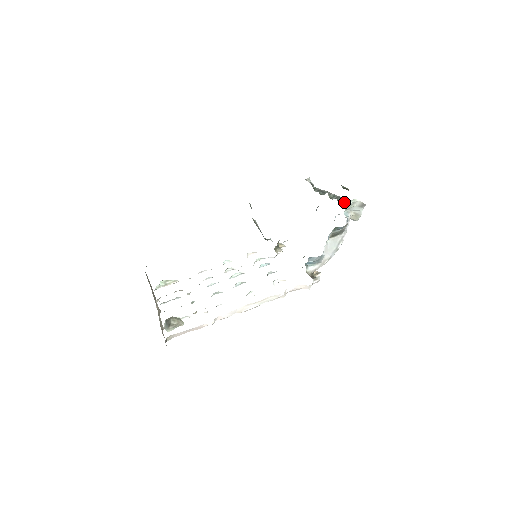
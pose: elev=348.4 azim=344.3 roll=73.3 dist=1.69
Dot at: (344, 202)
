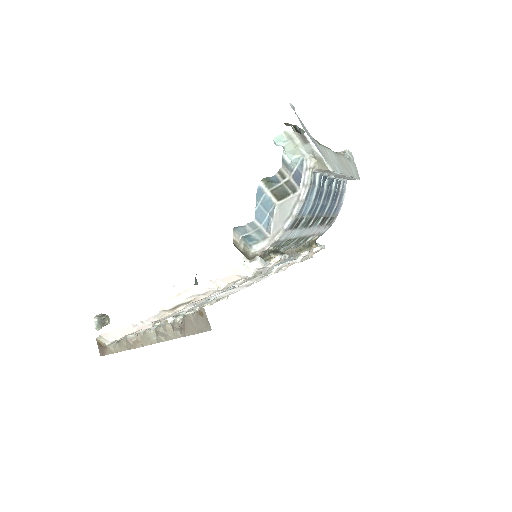
Dot at: occluded
